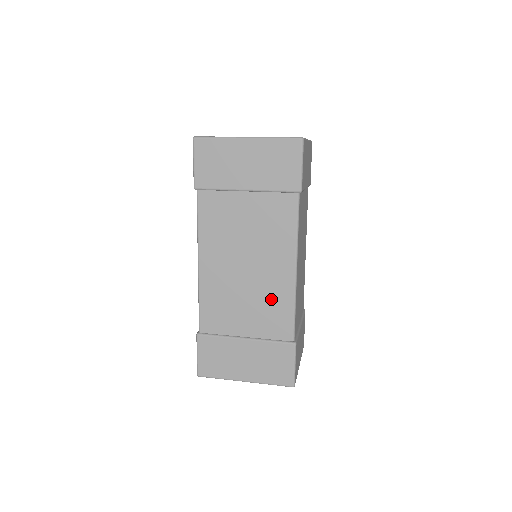
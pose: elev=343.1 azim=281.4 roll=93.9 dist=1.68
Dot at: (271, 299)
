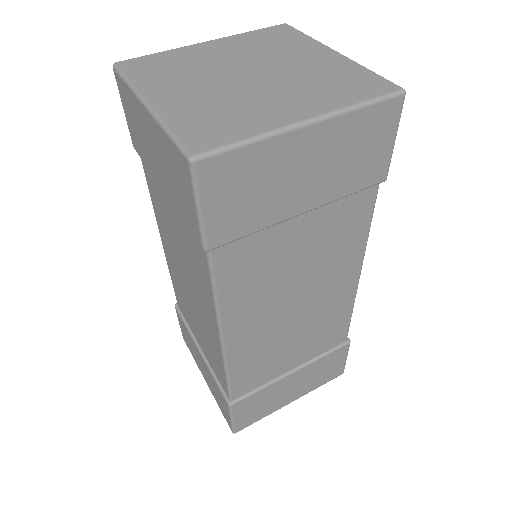
Dot at: (326, 320)
